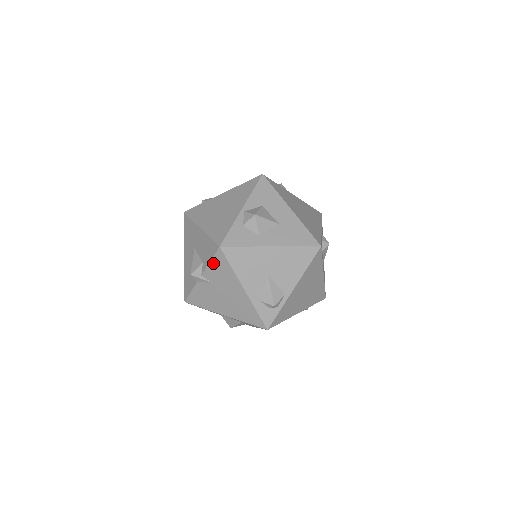
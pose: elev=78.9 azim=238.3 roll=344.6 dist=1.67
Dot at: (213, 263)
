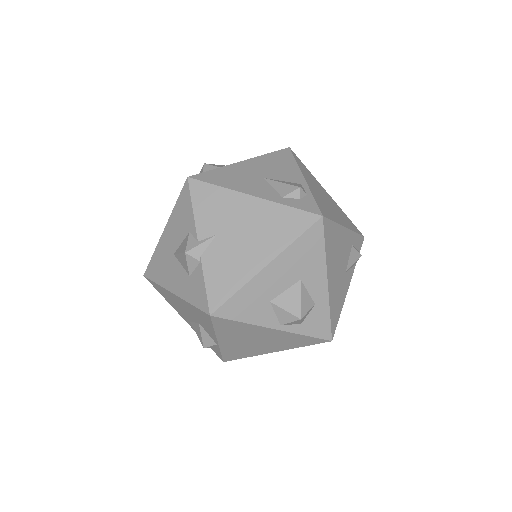
Dot at: (197, 206)
